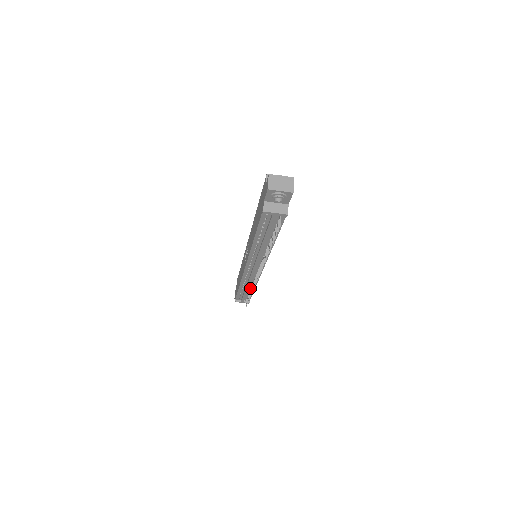
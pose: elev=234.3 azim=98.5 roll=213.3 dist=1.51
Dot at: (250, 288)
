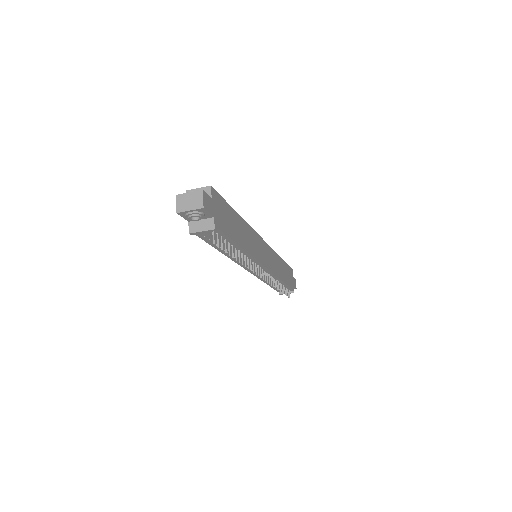
Dot at: occluded
